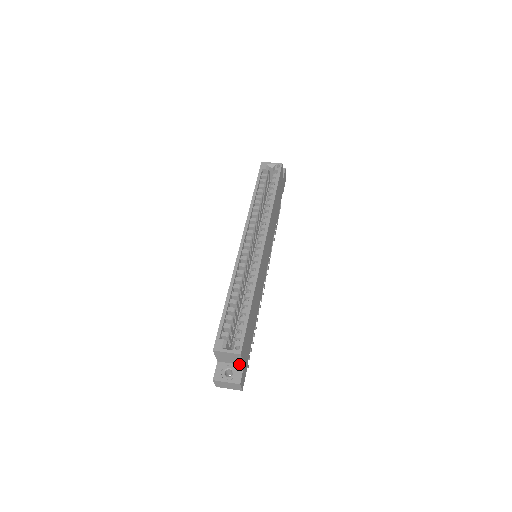
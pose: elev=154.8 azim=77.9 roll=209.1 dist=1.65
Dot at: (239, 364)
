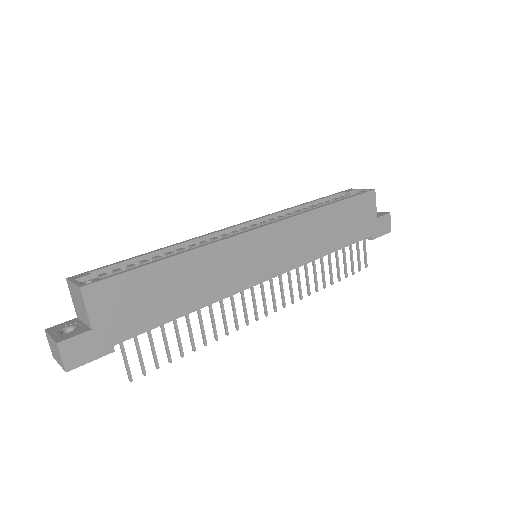
Dot at: (89, 326)
